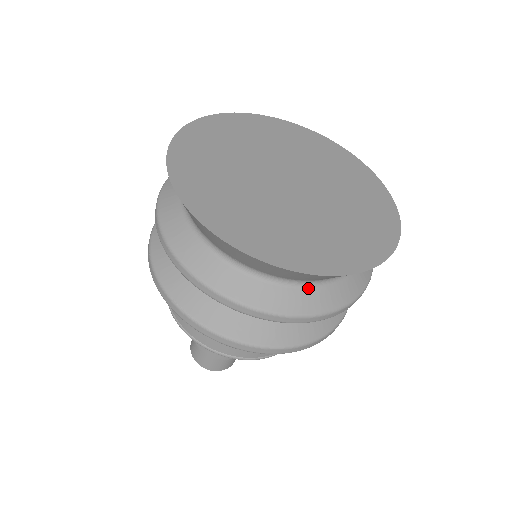
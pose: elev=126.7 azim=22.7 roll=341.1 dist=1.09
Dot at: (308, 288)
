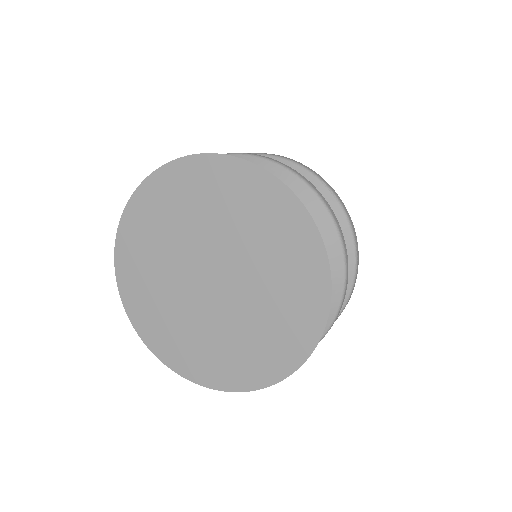
Dot at: occluded
